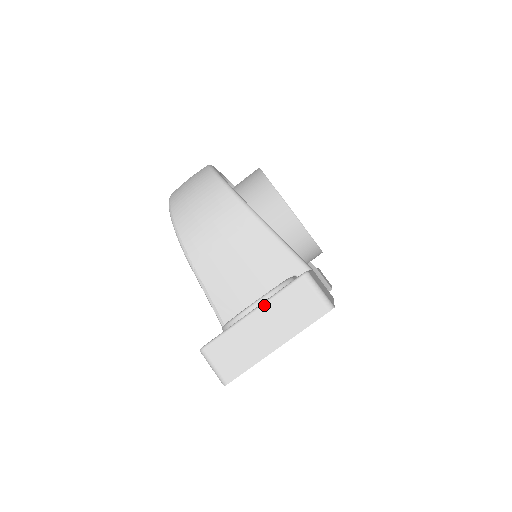
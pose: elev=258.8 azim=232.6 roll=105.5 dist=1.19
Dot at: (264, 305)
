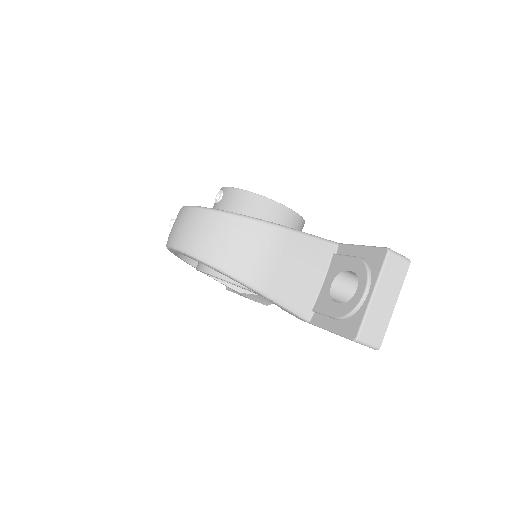
Dot at: (378, 285)
